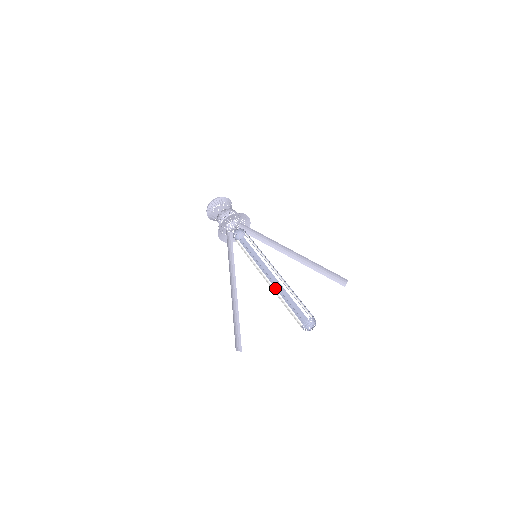
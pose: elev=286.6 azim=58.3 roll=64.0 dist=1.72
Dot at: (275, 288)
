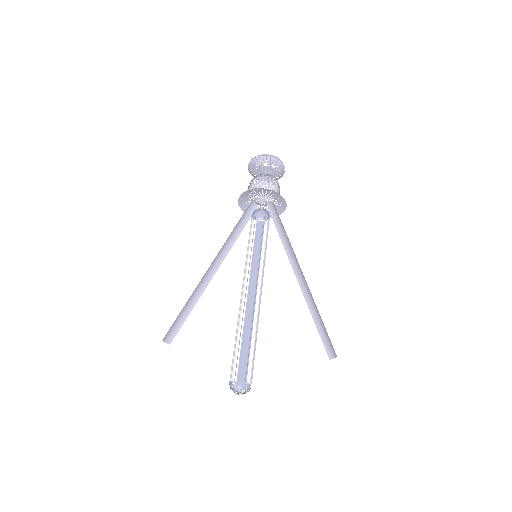
Dot at: (245, 310)
